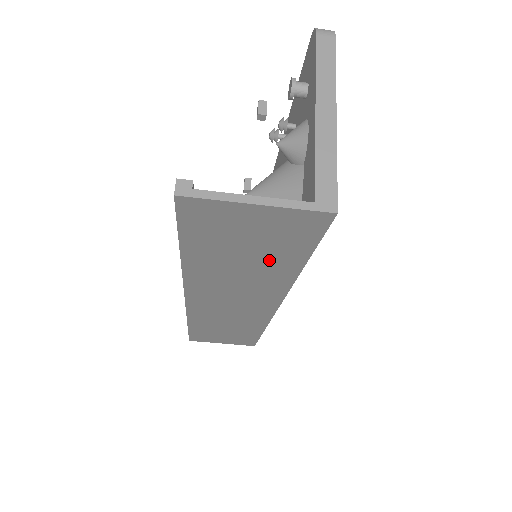
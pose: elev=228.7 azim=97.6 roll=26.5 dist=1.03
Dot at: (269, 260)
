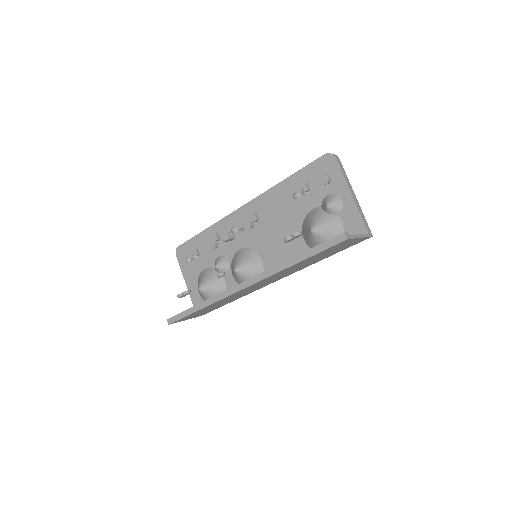
Dot at: (323, 257)
